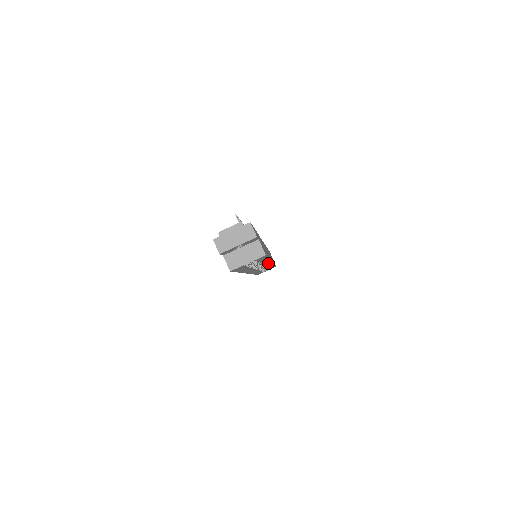
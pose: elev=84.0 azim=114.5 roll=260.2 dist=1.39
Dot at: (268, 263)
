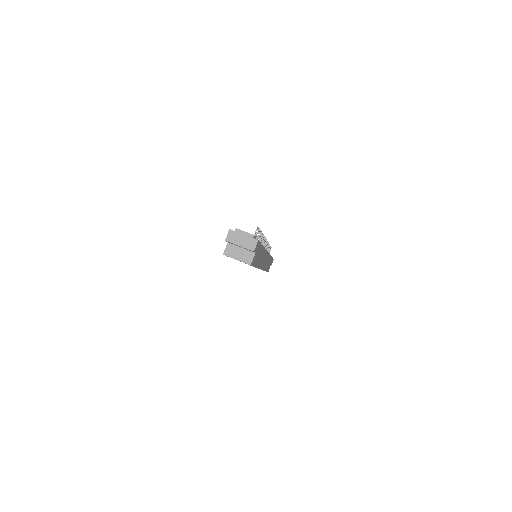
Dot at: occluded
